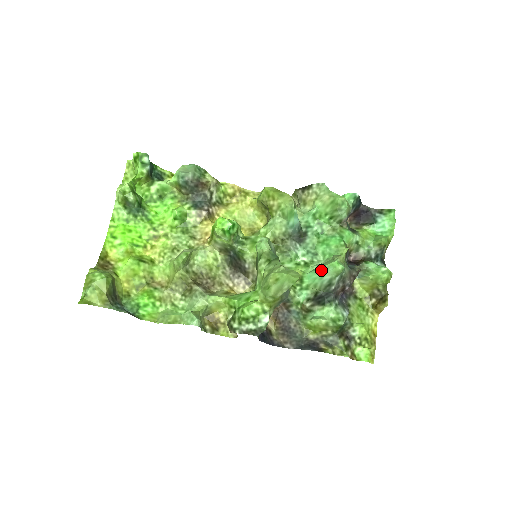
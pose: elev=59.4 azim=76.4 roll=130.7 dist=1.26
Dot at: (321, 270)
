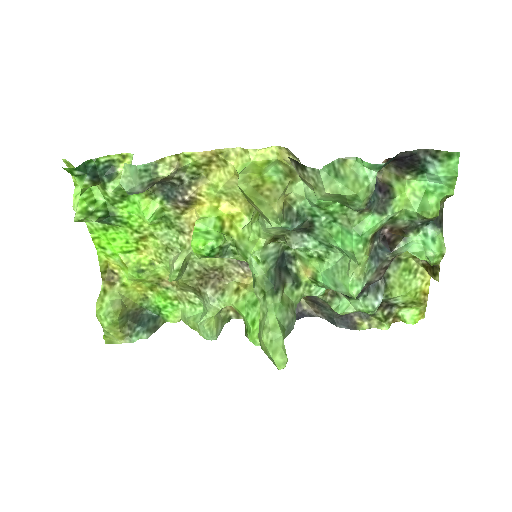
Dot at: (334, 282)
